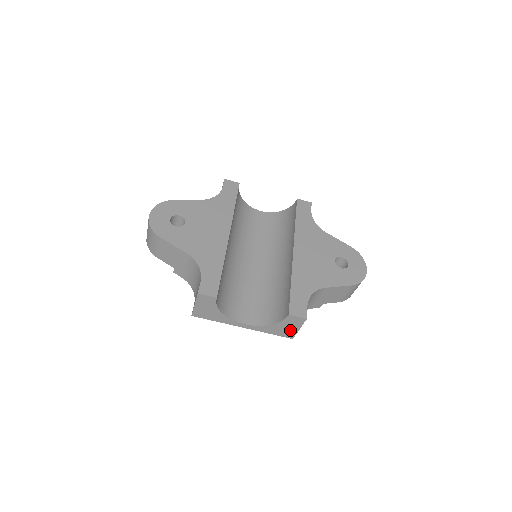
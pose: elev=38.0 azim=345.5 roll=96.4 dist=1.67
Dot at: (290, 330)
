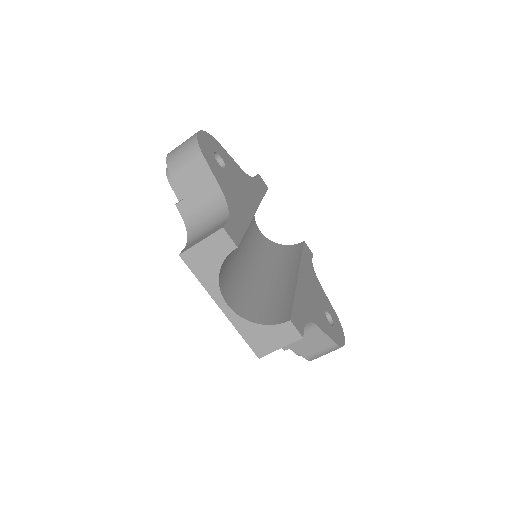
Dot at: (269, 343)
